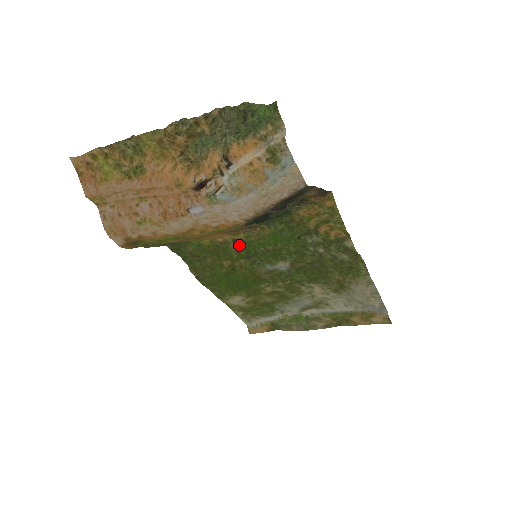
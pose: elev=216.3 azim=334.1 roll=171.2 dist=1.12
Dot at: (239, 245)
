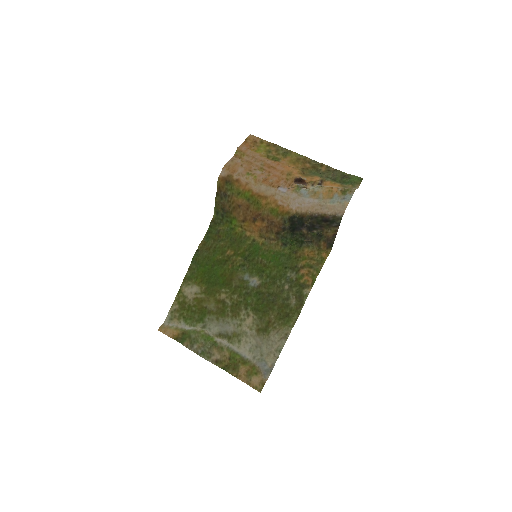
Dot at: (252, 246)
